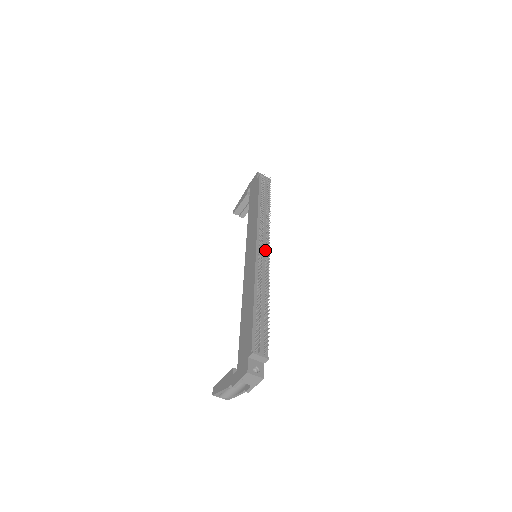
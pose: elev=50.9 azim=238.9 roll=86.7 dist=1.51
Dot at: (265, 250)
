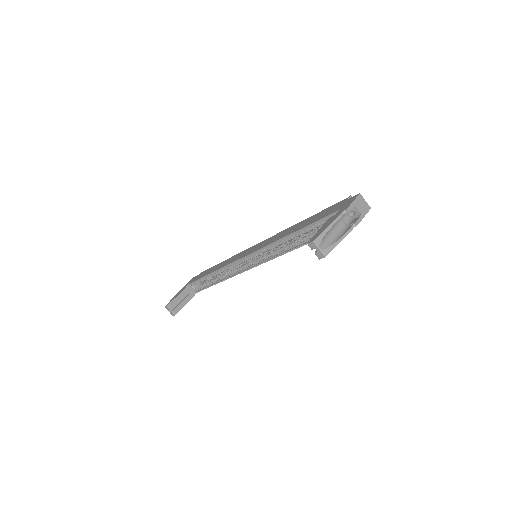
Dot at: occluded
